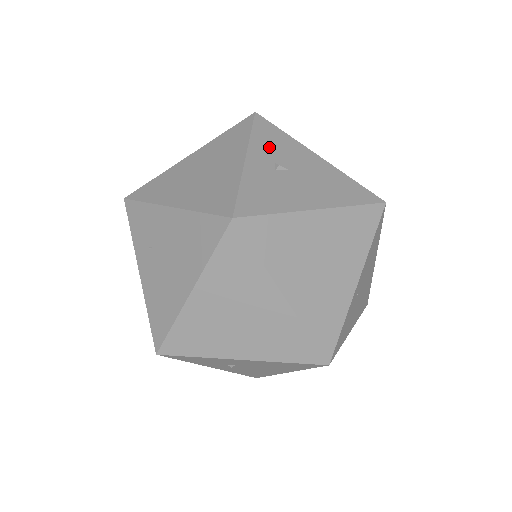
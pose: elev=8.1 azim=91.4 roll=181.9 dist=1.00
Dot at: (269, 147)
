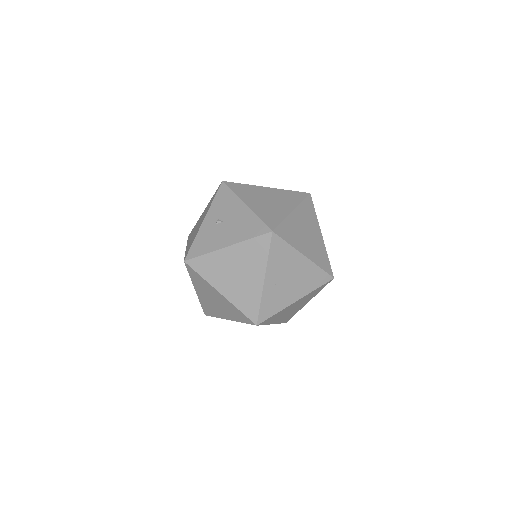
Dot at: (219, 207)
